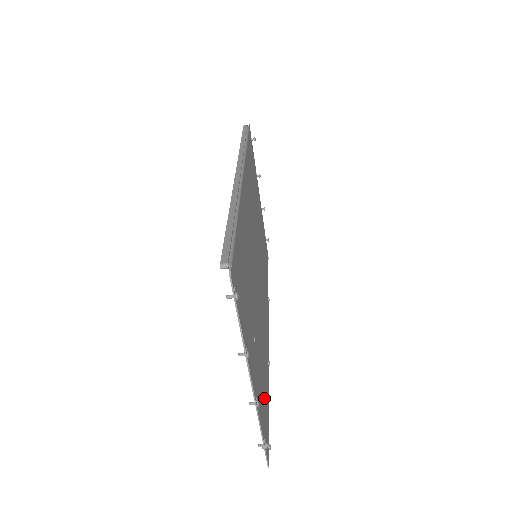
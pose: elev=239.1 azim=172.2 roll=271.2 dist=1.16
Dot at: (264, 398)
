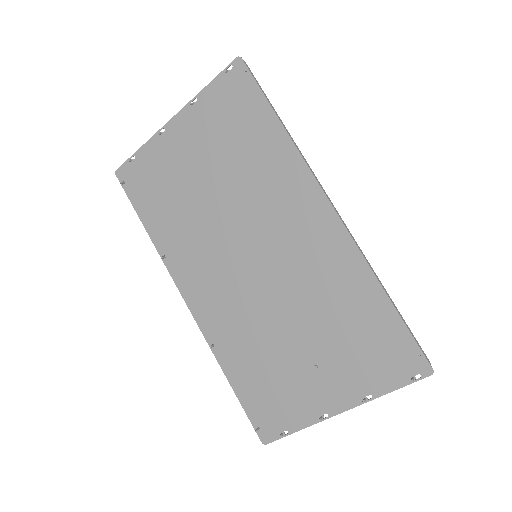
Dot at: (267, 395)
